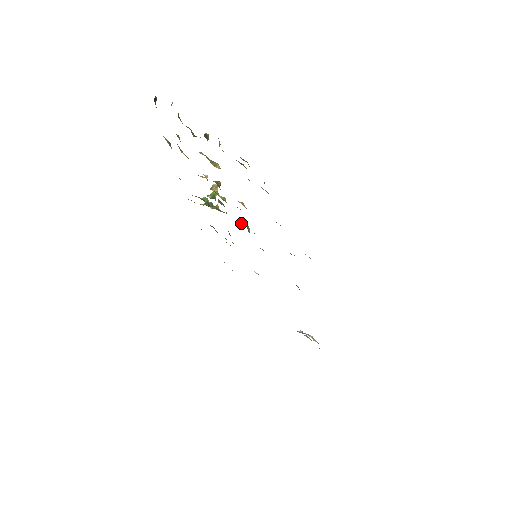
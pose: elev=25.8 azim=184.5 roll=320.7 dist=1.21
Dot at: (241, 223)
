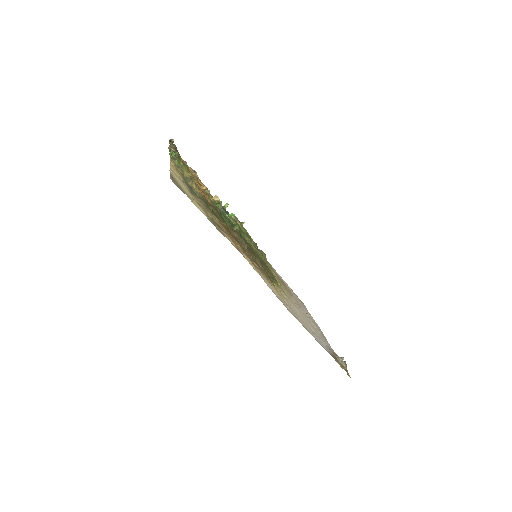
Dot at: (234, 224)
